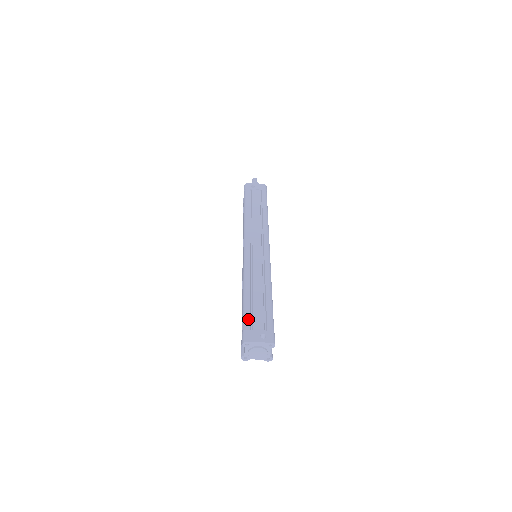
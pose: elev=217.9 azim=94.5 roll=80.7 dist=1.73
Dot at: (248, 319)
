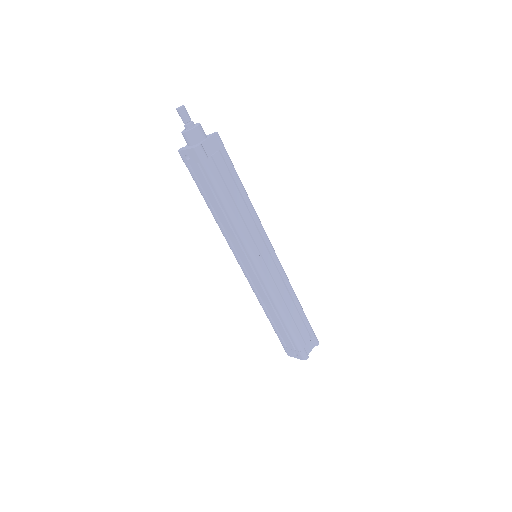
Dot at: (280, 340)
